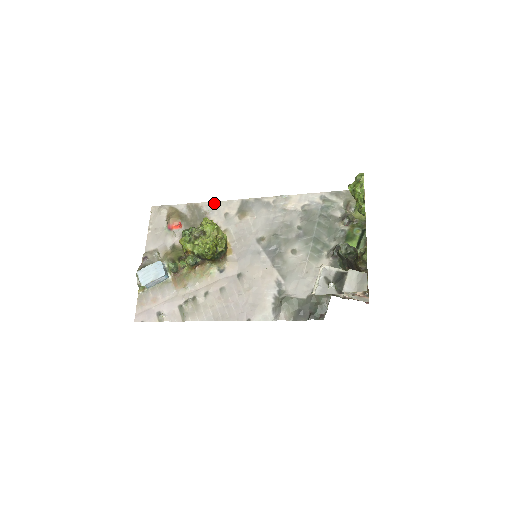
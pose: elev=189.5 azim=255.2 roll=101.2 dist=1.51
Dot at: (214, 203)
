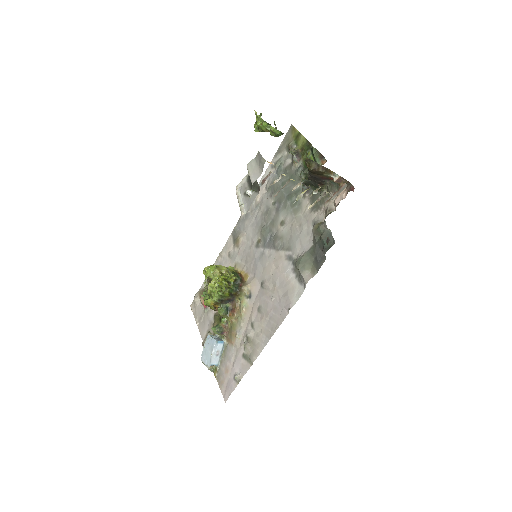
Dot at: (219, 257)
